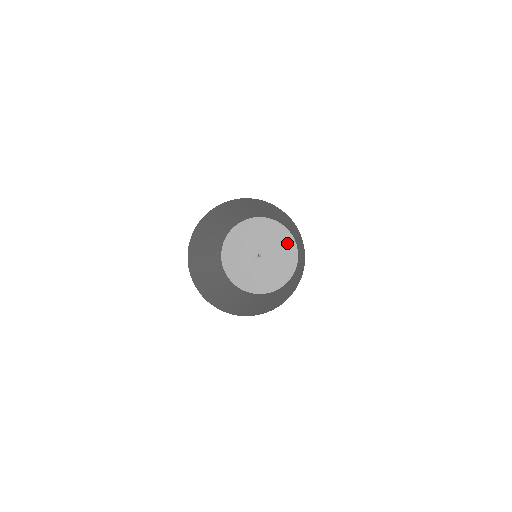
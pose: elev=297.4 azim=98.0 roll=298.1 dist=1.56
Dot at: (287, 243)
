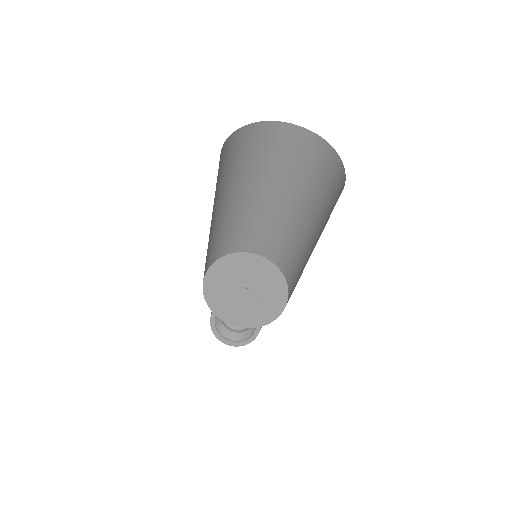
Dot at: (264, 265)
